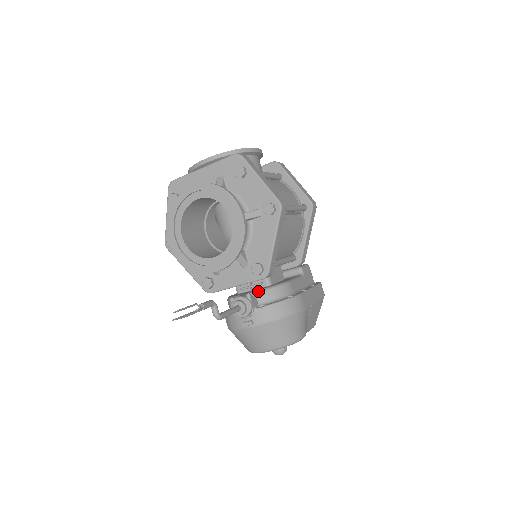
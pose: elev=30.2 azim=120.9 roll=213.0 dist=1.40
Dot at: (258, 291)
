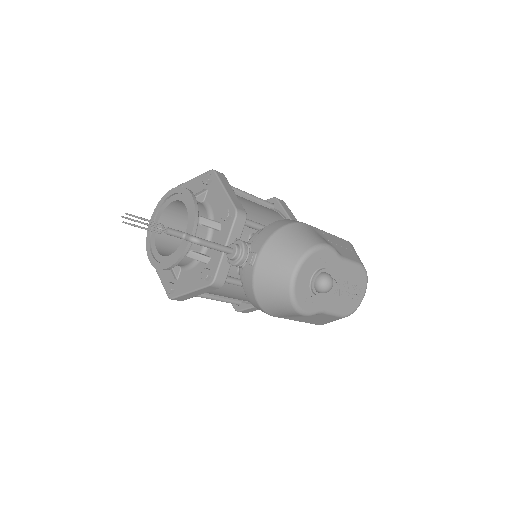
Dot at: (249, 240)
